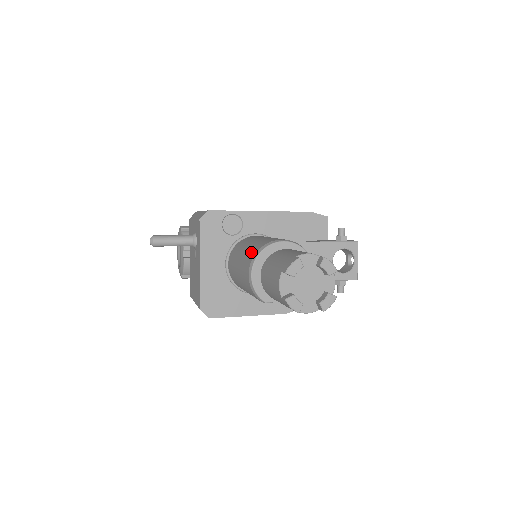
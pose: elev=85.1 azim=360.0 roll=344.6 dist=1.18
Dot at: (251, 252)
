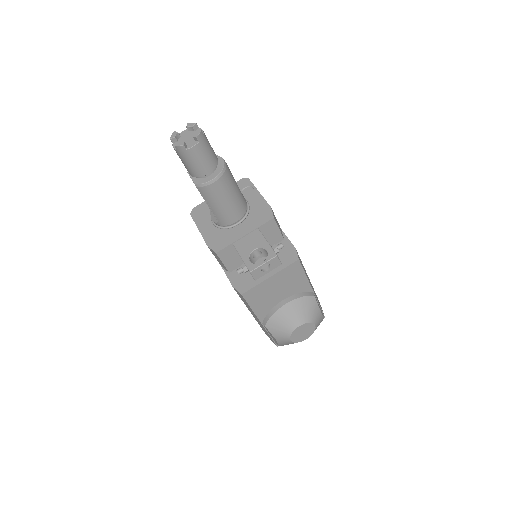
Dot at: occluded
